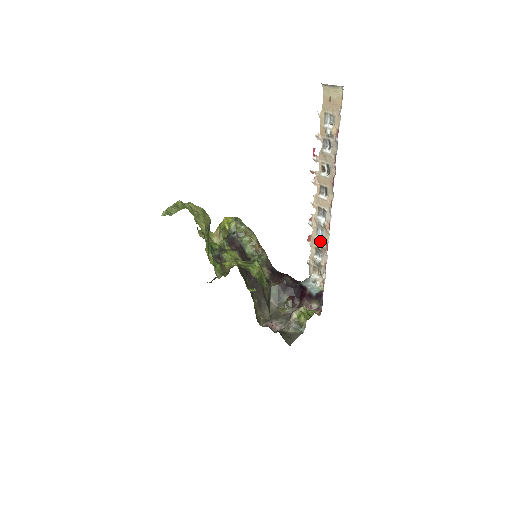
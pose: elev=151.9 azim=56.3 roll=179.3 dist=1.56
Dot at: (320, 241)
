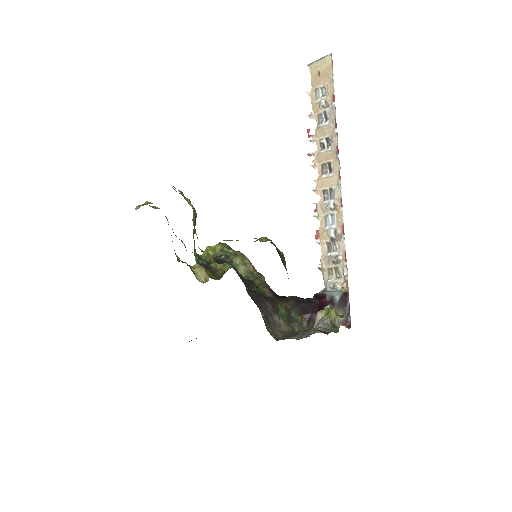
Dot at: (332, 228)
